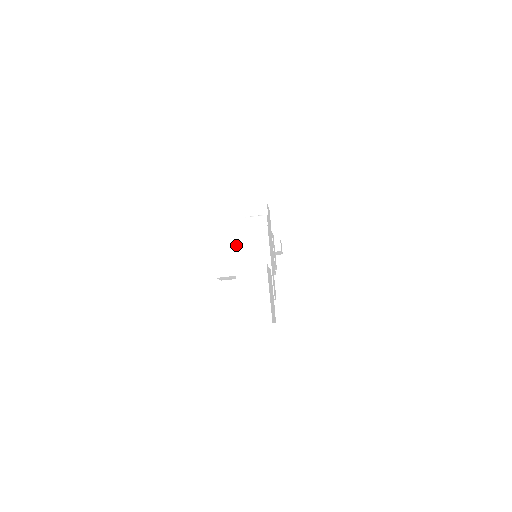
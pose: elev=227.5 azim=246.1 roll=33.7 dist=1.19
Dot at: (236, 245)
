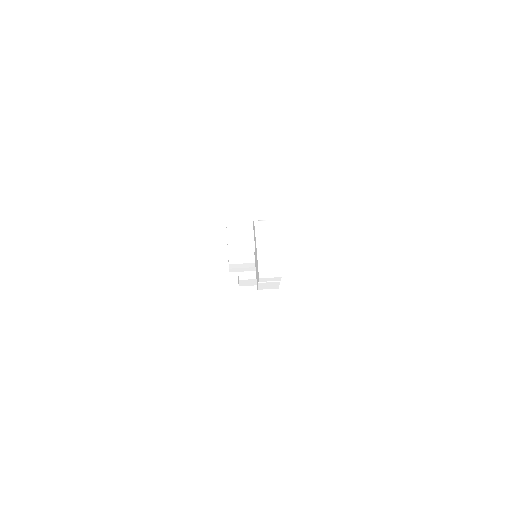
Dot at: (245, 242)
